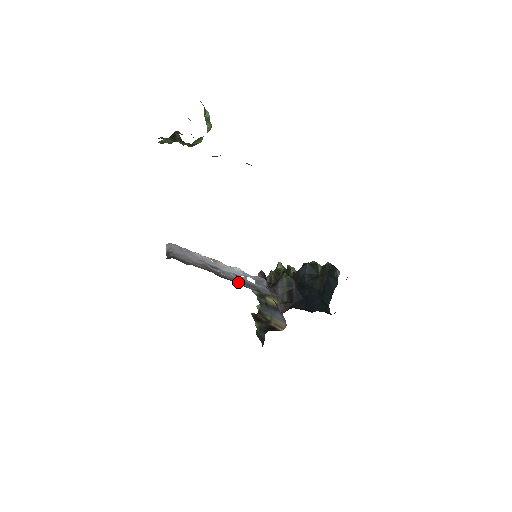
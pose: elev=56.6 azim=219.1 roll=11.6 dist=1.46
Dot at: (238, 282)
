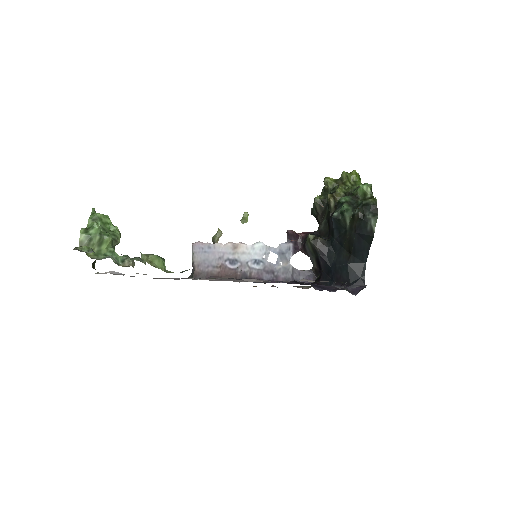
Dot at: (255, 275)
